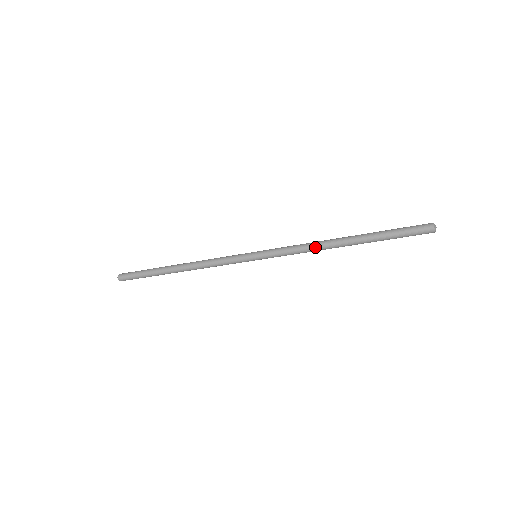
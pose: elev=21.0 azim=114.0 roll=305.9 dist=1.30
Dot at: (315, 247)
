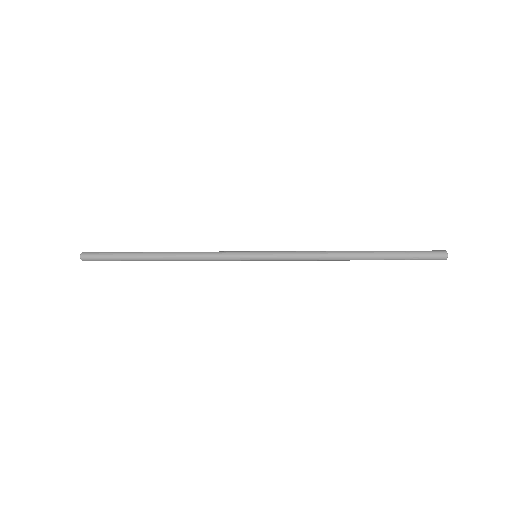
Dot at: (324, 260)
